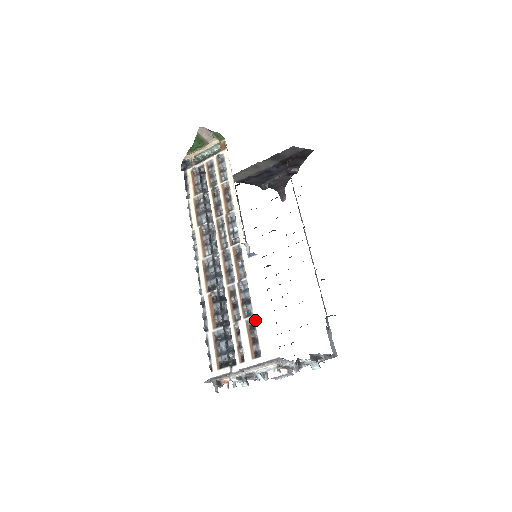
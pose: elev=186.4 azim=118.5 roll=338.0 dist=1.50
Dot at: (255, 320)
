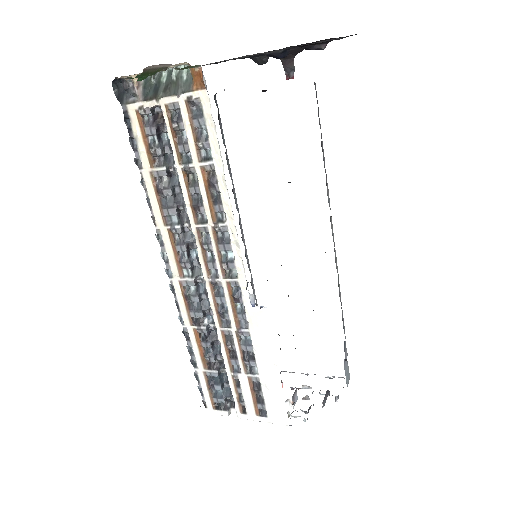
Dot at: (261, 382)
